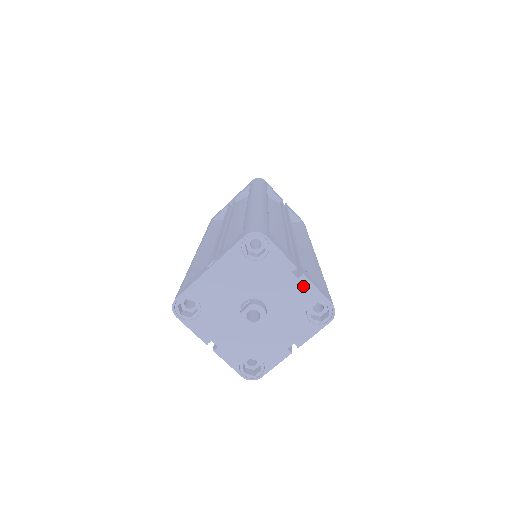
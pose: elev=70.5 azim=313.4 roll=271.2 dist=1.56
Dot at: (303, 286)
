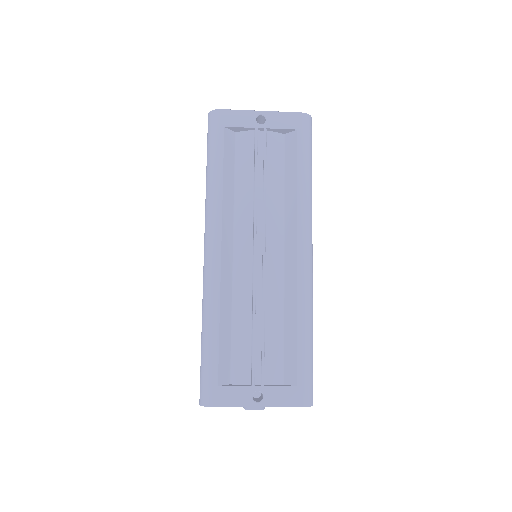
Dot at: occluded
